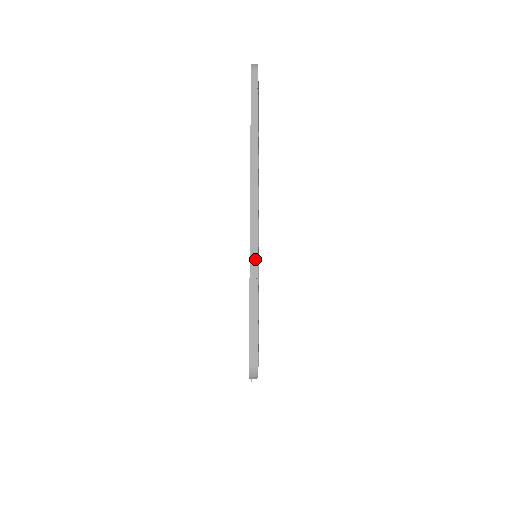
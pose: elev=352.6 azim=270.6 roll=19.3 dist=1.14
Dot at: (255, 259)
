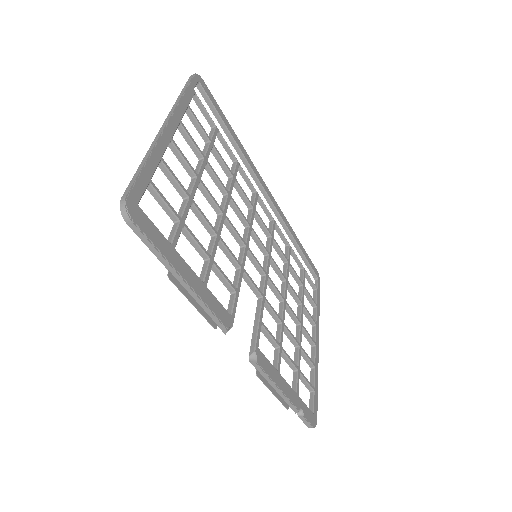
Dot at: (153, 146)
